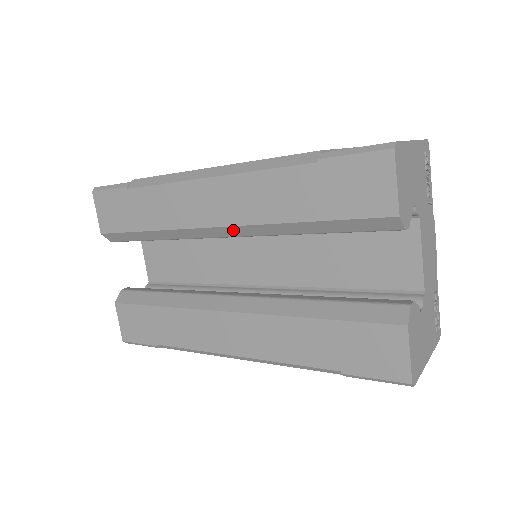
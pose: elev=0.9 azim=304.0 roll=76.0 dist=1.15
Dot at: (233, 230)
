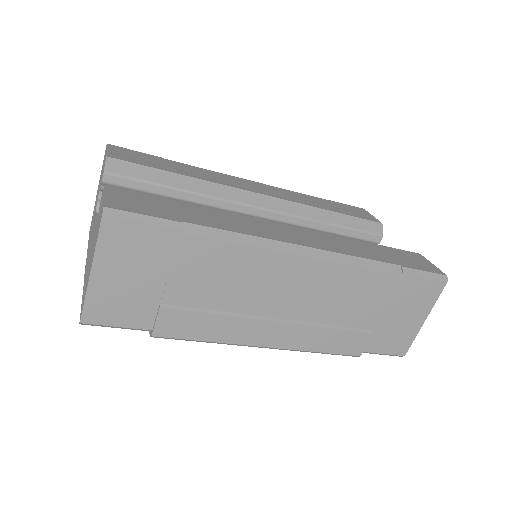
Dot at: (275, 202)
